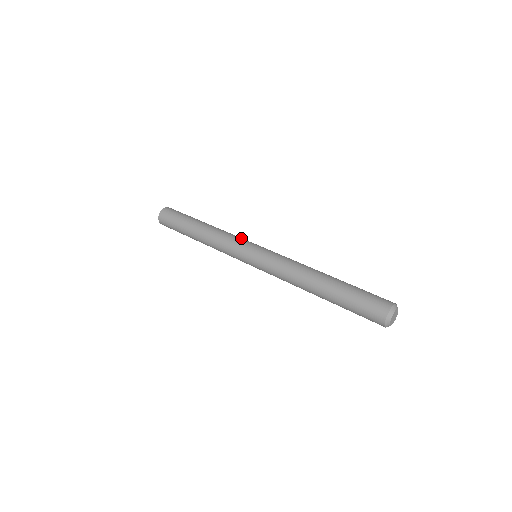
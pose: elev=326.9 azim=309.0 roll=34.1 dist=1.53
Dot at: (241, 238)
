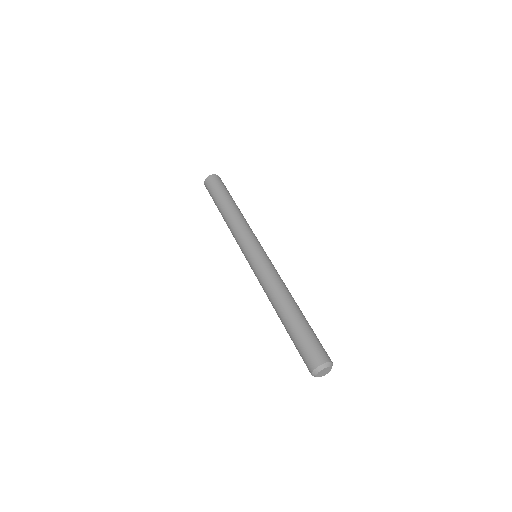
Dot at: occluded
